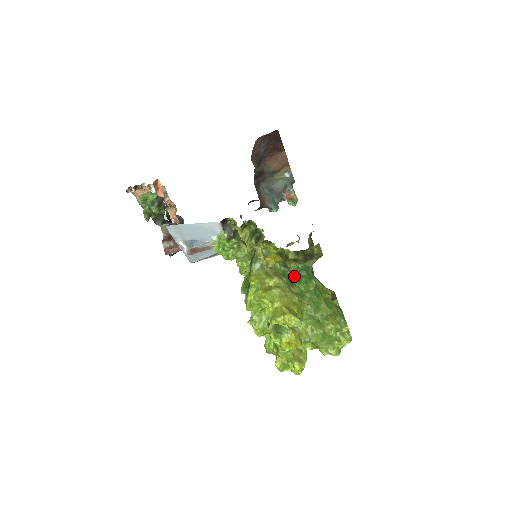
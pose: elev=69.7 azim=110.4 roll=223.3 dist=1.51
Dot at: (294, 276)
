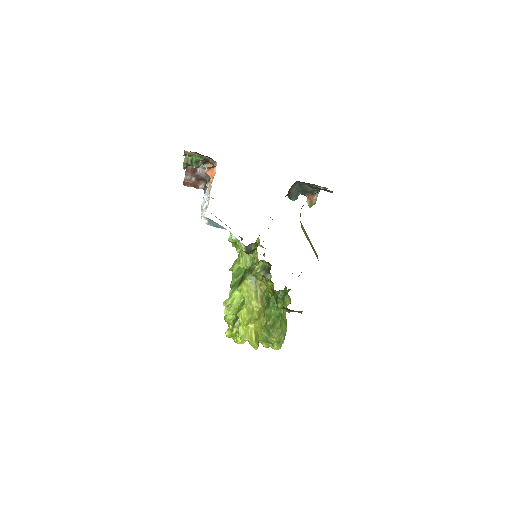
Dot at: (273, 298)
